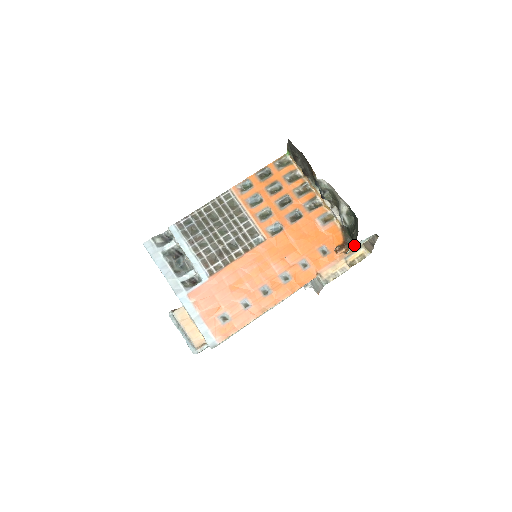
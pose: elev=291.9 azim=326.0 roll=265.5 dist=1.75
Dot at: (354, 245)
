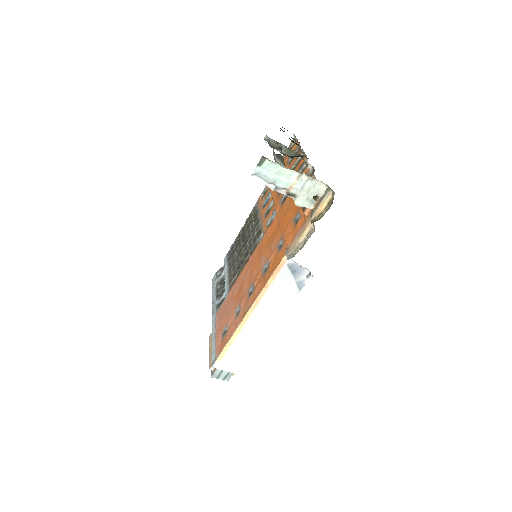
Dot at: (268, 187)
